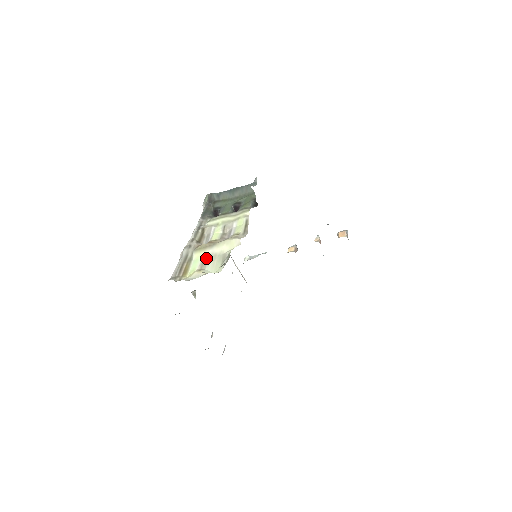
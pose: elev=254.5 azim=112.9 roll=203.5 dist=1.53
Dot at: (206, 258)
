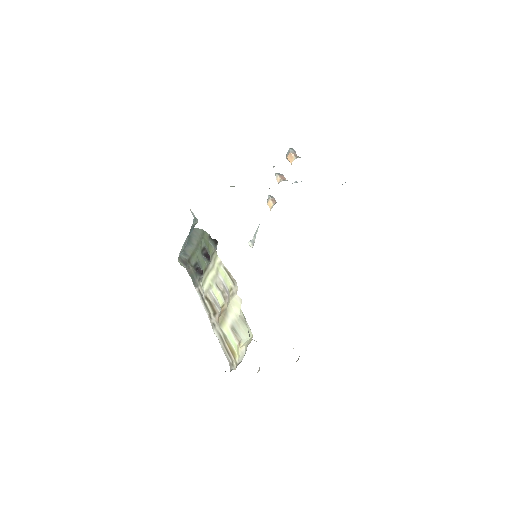
Dot at: (233, 329)
